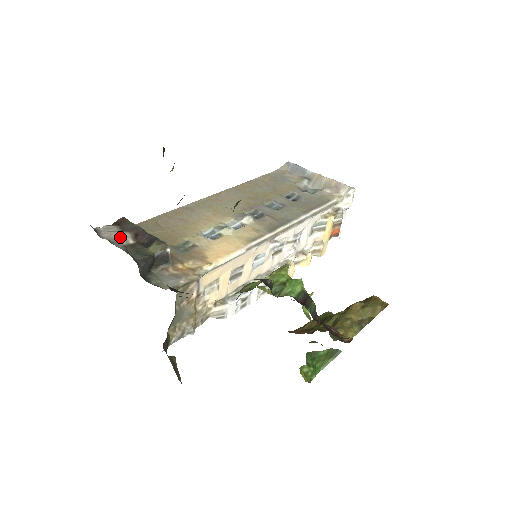
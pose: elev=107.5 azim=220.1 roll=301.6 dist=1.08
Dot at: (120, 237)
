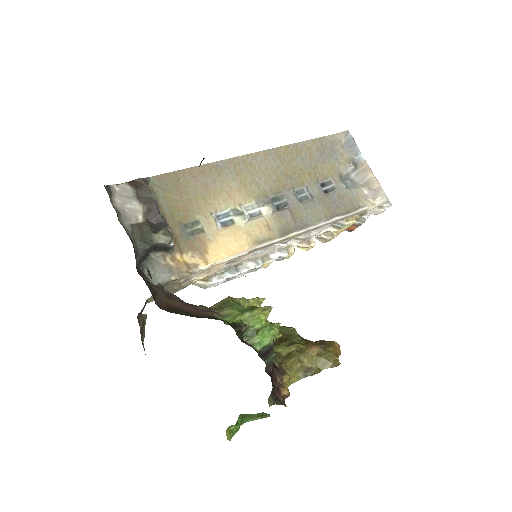
Dot at: (132, 209)
